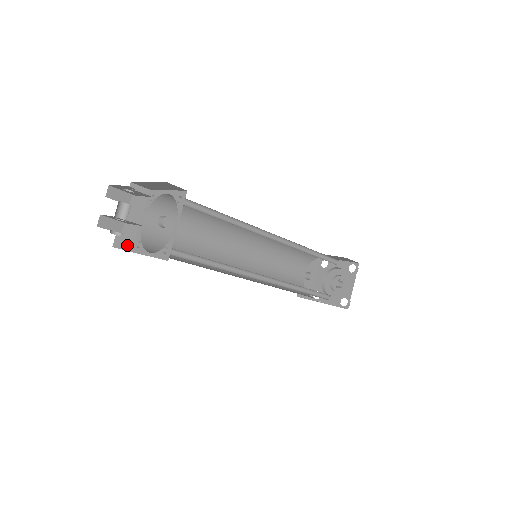
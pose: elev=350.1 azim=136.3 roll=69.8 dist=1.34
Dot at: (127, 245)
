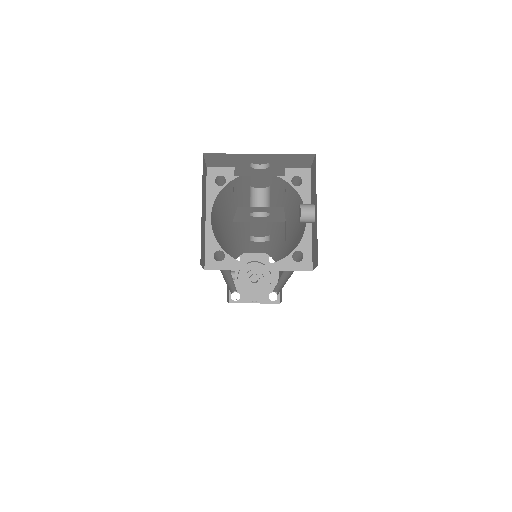
Dot at: (203, 259)
